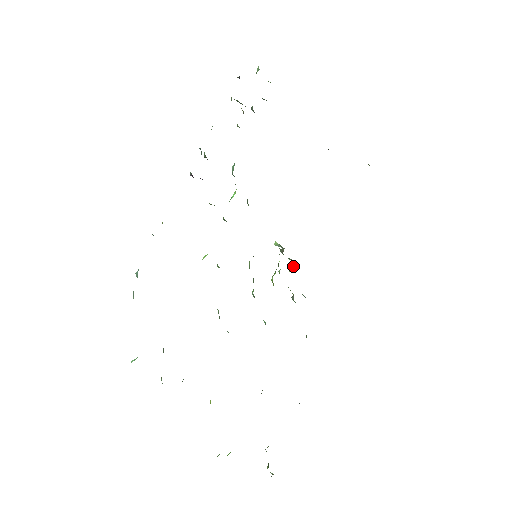
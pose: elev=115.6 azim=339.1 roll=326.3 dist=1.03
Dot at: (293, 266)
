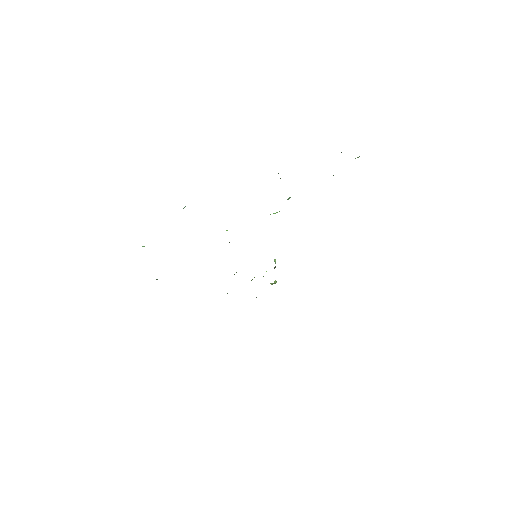
Dot at: (274, 282)
